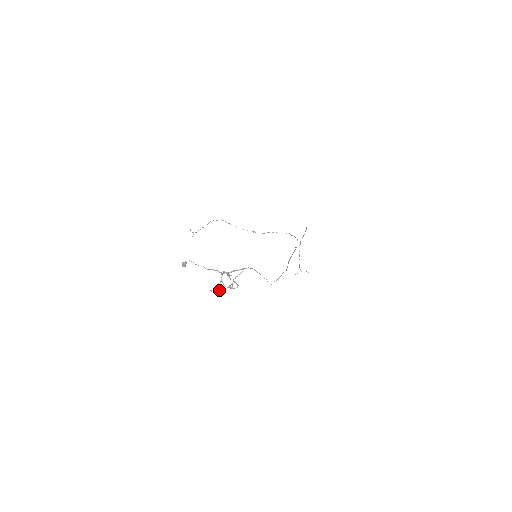
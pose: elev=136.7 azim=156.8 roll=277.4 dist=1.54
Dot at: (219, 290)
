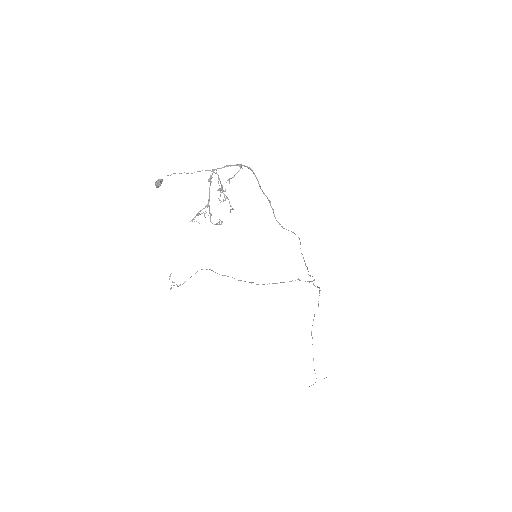
Dot at: occluded
